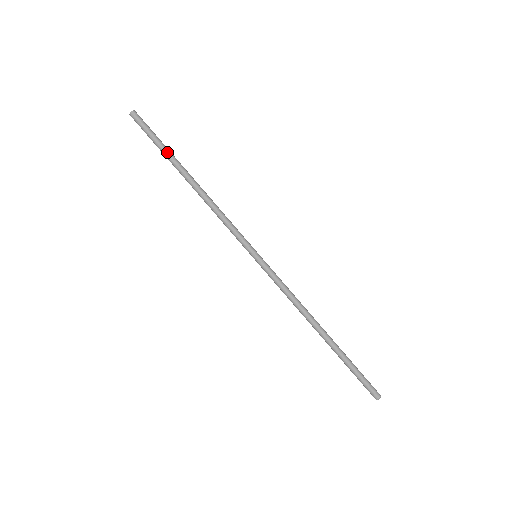
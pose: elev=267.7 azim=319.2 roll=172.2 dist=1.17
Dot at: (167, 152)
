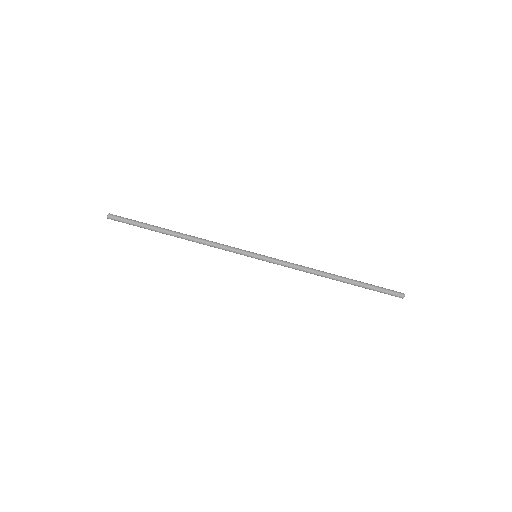
Dot at: (150, 225)
